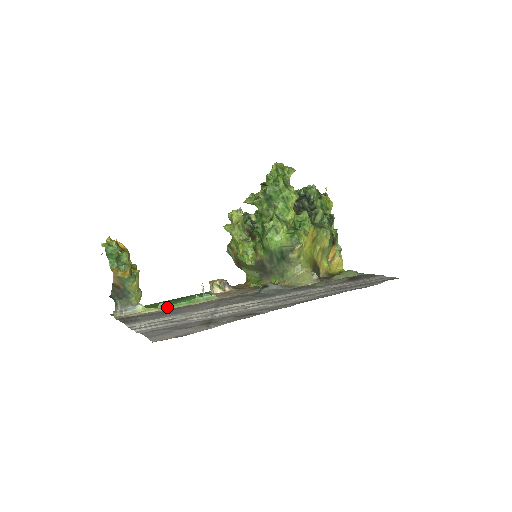
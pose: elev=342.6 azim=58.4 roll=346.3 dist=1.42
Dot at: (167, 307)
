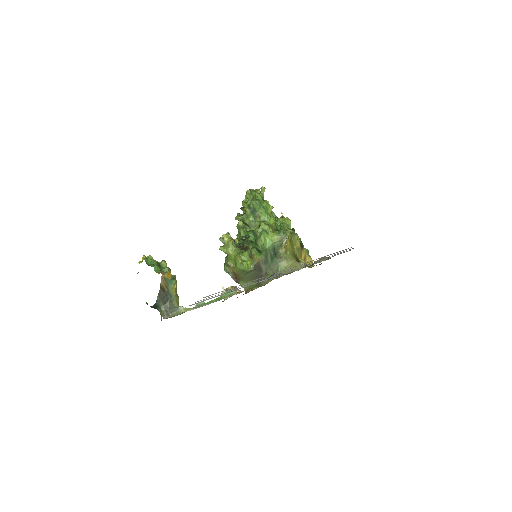
Dot at: (203, 305)
